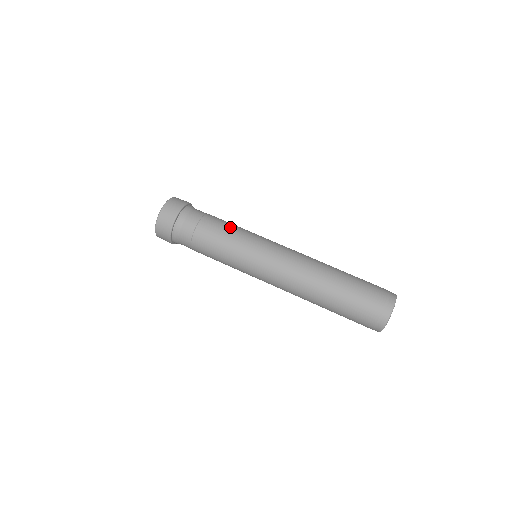
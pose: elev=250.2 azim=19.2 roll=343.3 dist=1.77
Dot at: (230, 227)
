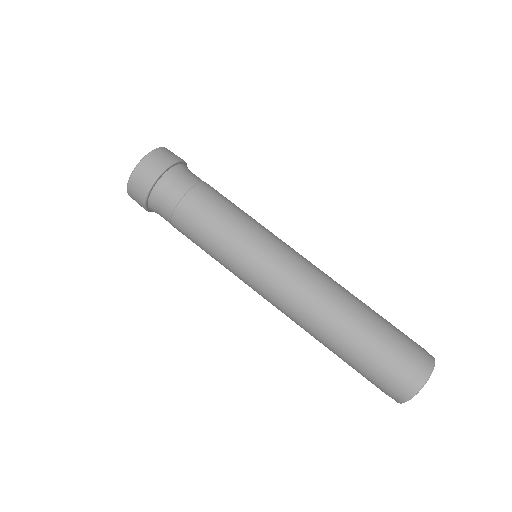
Dot at: (225, 212)
